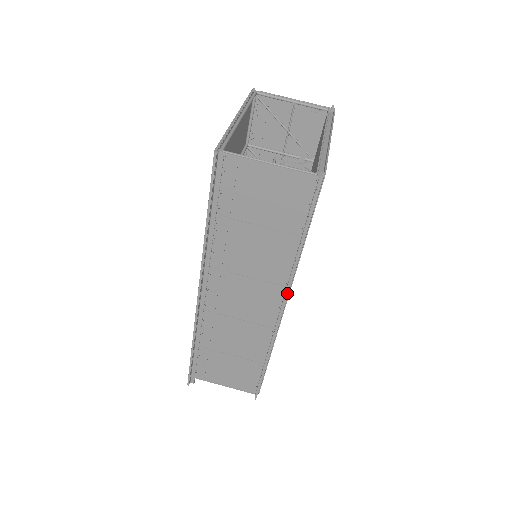
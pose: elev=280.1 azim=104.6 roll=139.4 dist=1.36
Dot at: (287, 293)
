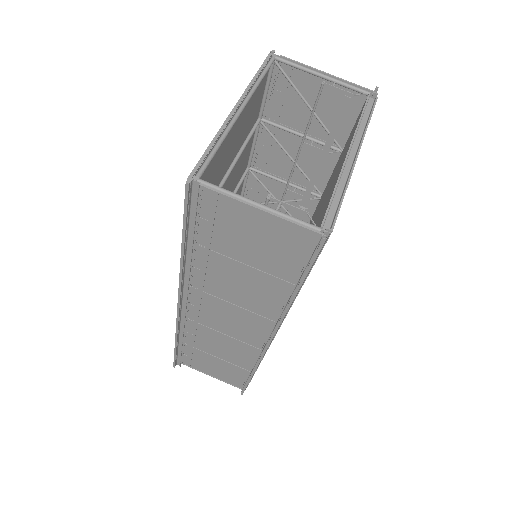
Dot at: (276, 330)
